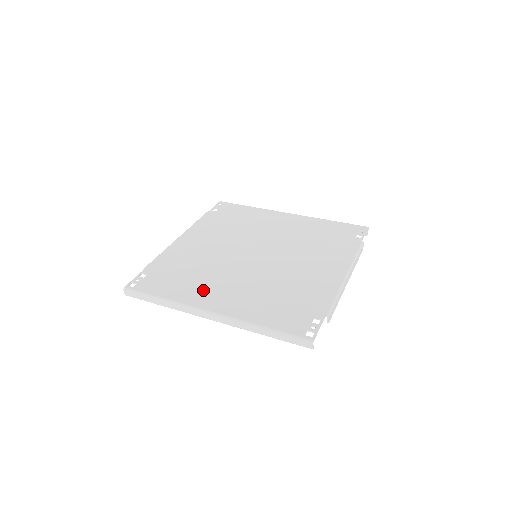
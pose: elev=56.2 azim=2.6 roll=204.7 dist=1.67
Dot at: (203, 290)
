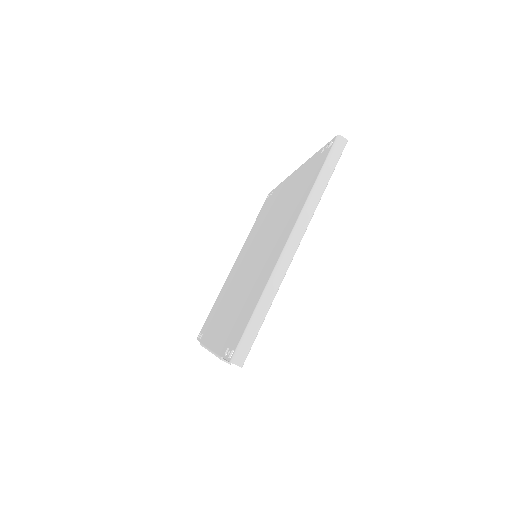
Dot at: (265, 269)
